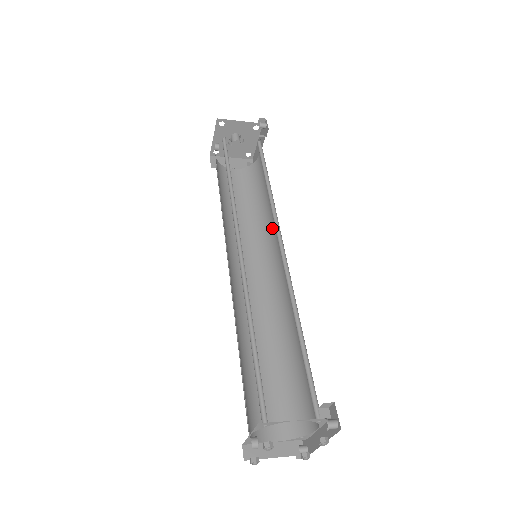
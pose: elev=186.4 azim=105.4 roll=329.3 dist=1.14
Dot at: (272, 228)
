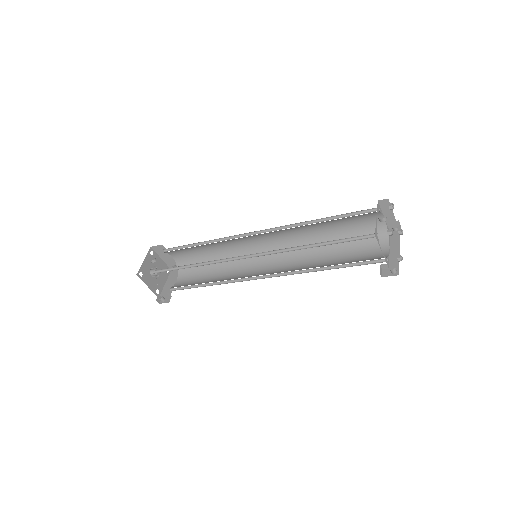
Dot at: (237, 275)
